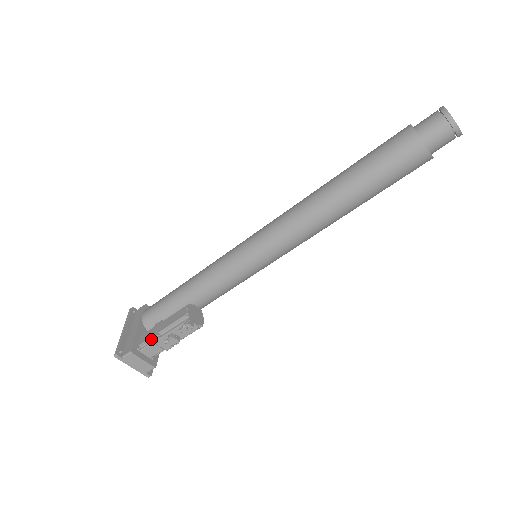
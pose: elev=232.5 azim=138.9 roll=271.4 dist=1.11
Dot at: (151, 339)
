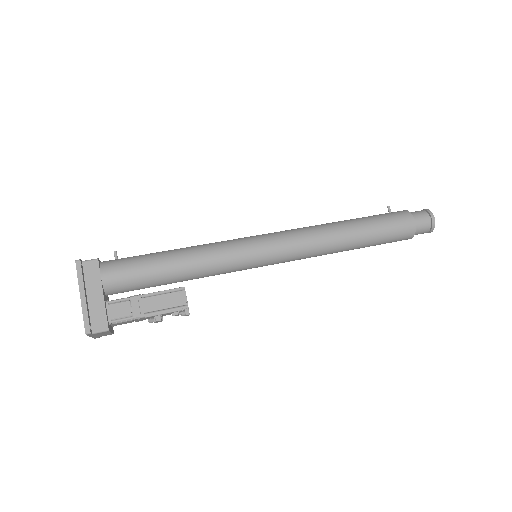
Dot at: (134, 318)
